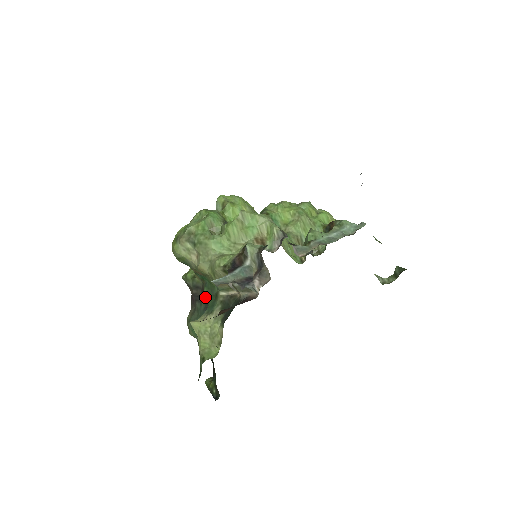
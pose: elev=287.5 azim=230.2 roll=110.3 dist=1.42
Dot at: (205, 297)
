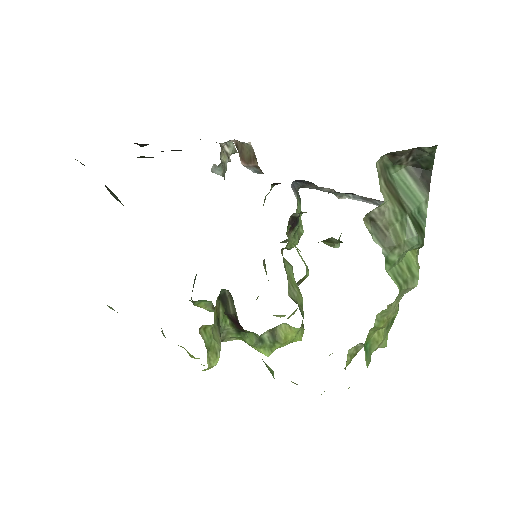
Dot at: occluded
